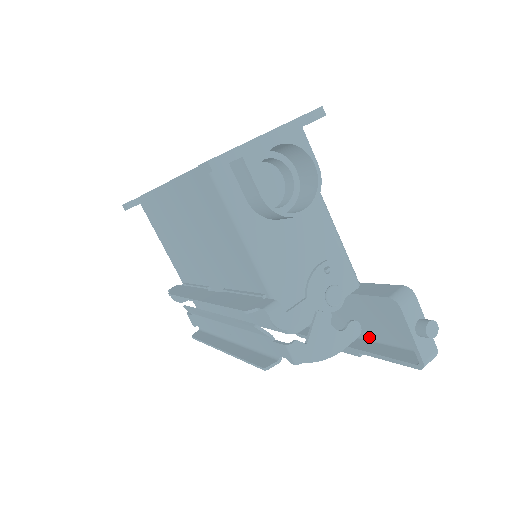
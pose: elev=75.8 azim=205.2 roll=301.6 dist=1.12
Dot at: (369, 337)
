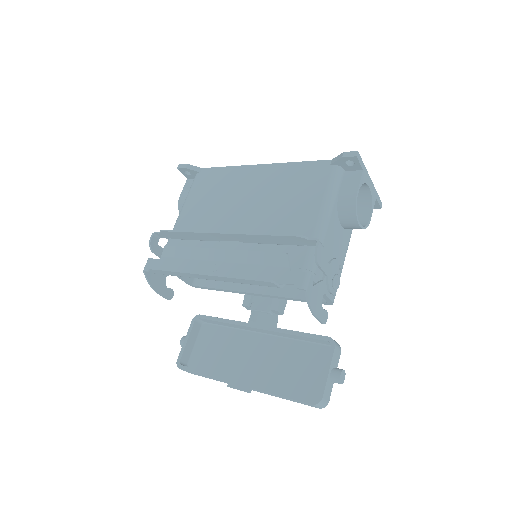
Dot at: (263, 384)
